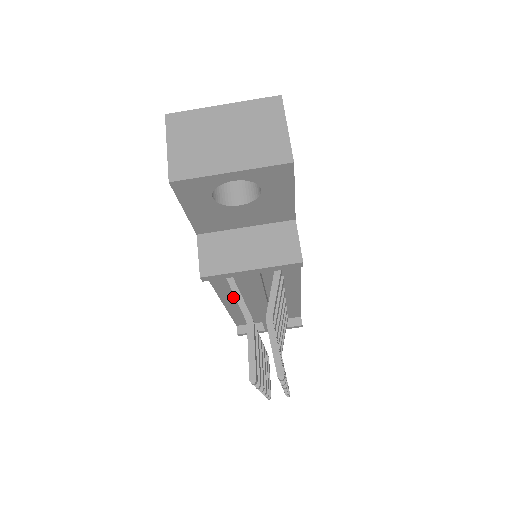
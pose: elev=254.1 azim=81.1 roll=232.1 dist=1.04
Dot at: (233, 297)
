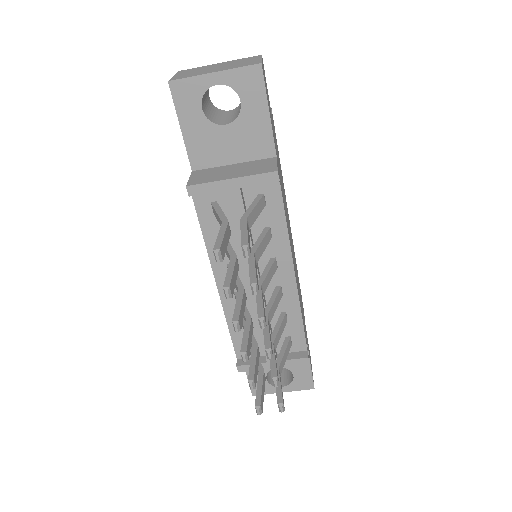
Dot at: (226, 271)
